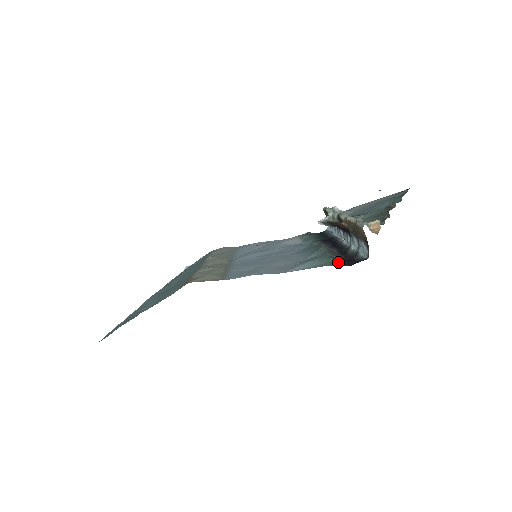
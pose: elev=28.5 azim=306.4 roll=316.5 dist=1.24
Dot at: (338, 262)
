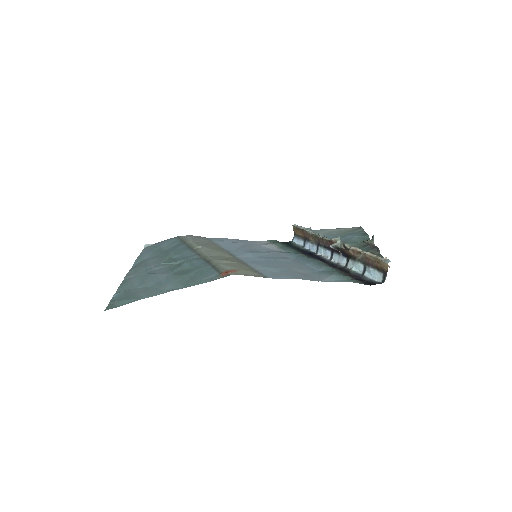
Dot at: (357, 280)
